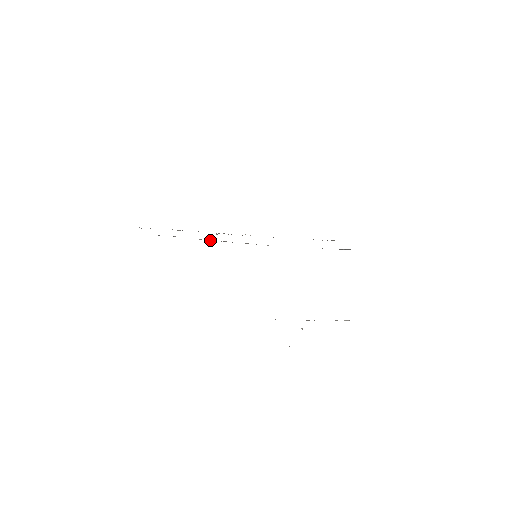
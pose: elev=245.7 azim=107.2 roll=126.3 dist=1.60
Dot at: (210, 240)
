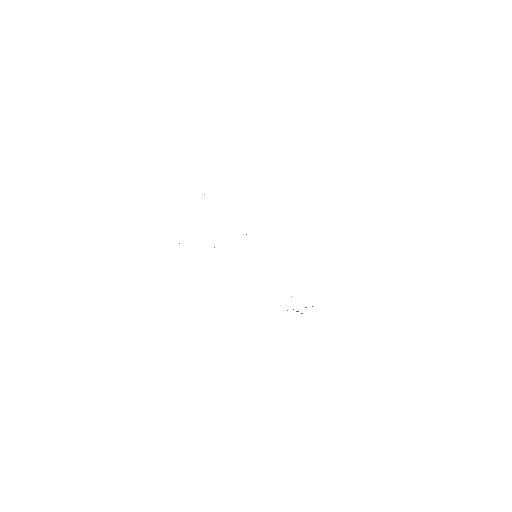
Dot at: occluded
